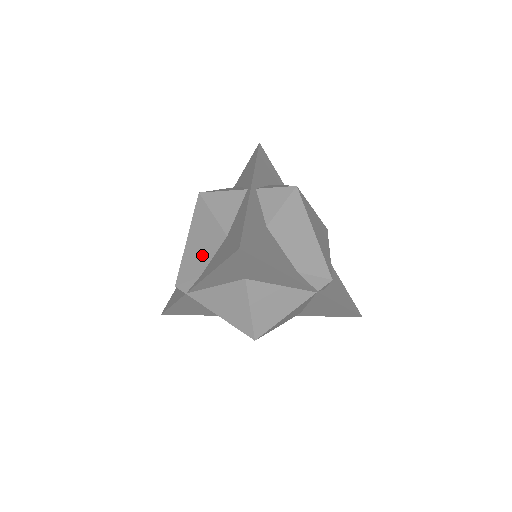
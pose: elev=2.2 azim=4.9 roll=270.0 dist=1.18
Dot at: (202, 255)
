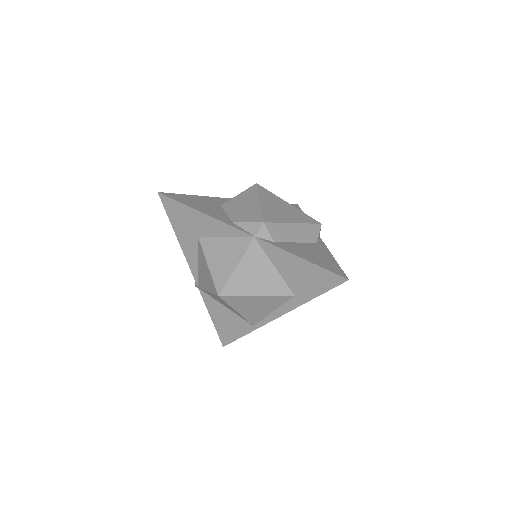
Dot at: occluded
